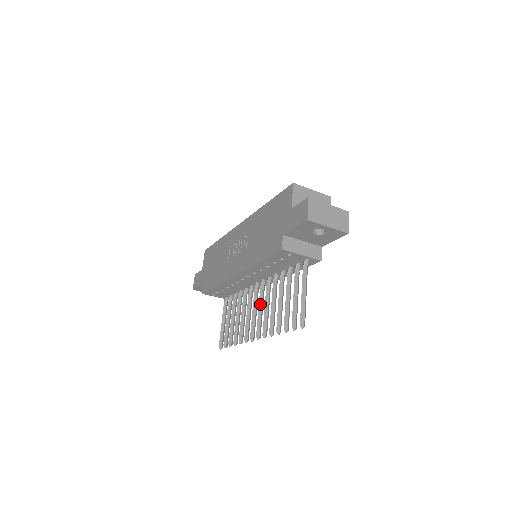
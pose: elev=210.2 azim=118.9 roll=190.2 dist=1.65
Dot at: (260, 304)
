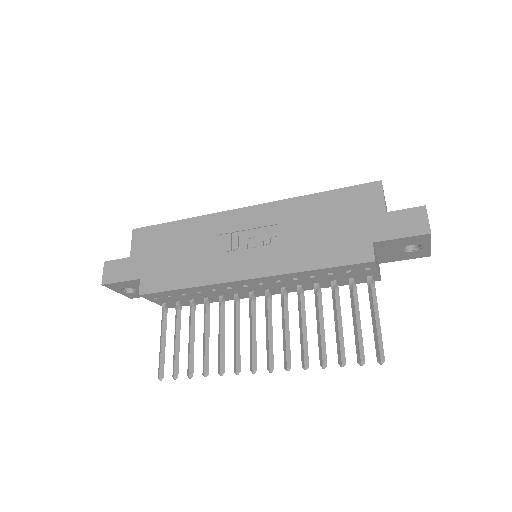
Dot at: (270, 323)
